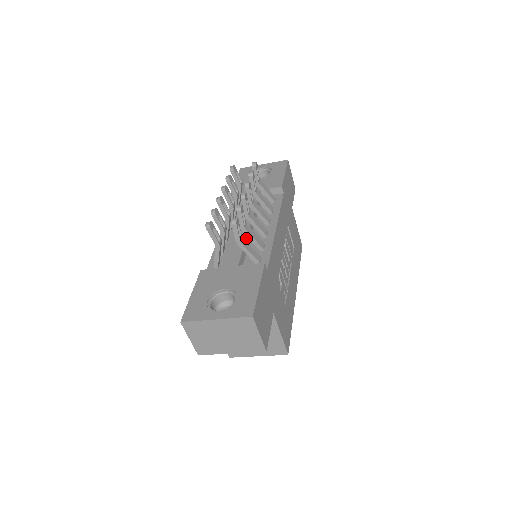
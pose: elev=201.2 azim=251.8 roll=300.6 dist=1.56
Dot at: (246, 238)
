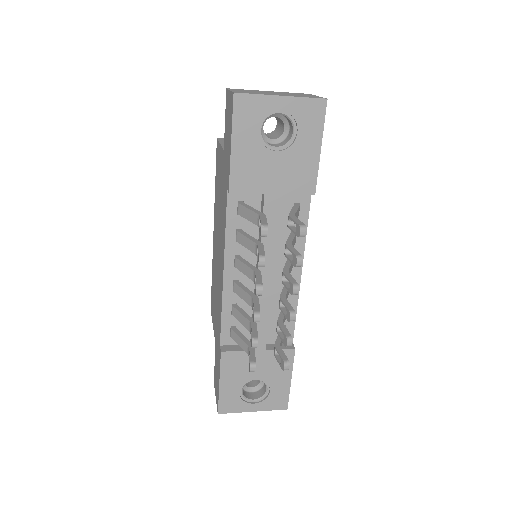
Dot at: occluded
